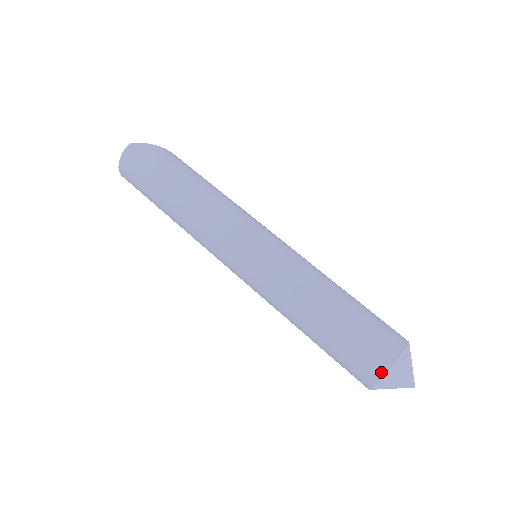
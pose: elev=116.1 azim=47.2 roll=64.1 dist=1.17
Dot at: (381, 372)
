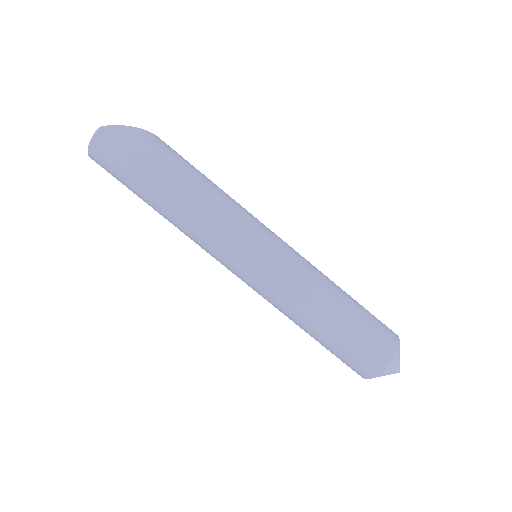
Dot at: (378, 371)
